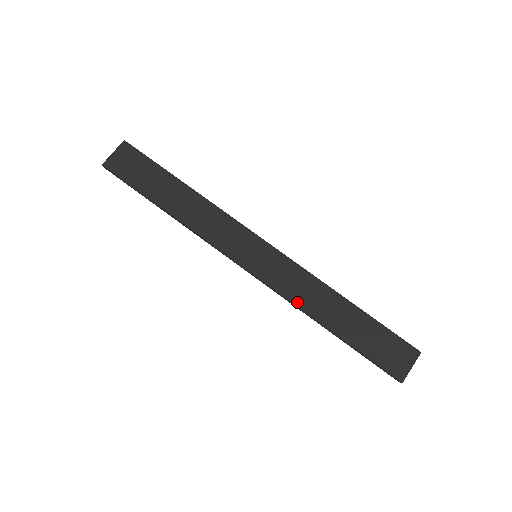
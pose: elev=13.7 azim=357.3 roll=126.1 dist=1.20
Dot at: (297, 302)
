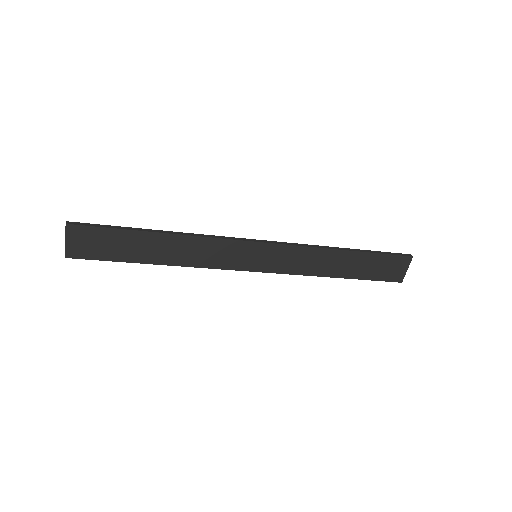
Dot at: (306, 273)
